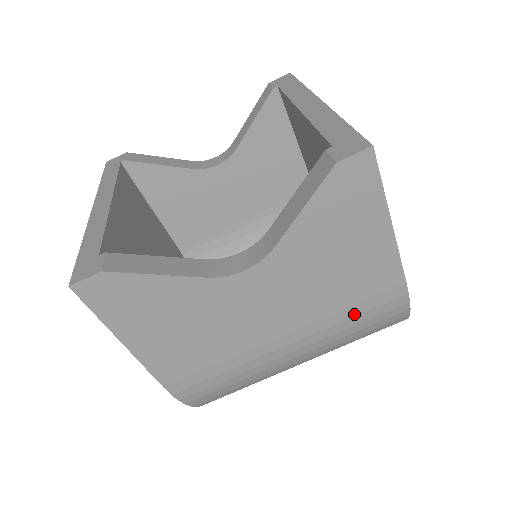
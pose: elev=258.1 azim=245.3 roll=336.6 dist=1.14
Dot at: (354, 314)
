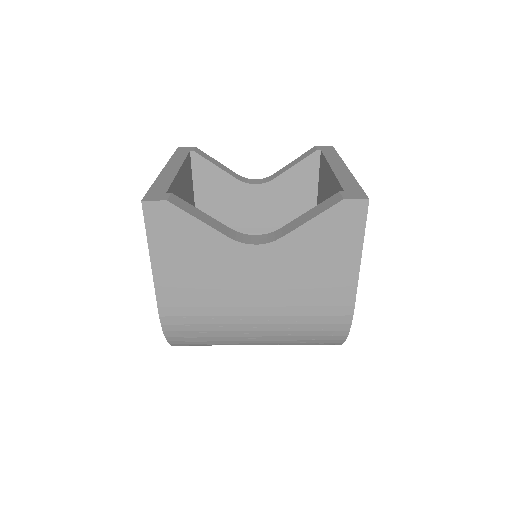
Dot at: (311, 314)
